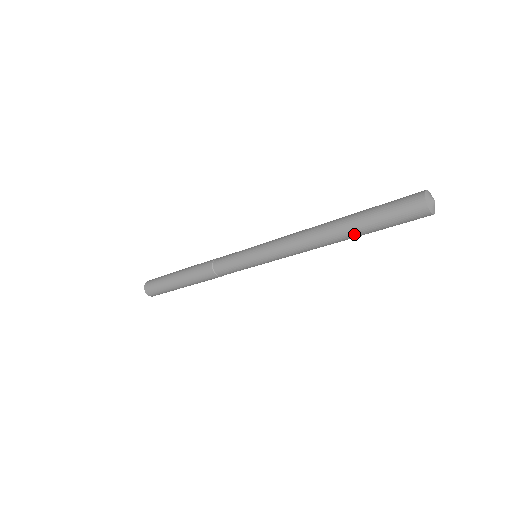
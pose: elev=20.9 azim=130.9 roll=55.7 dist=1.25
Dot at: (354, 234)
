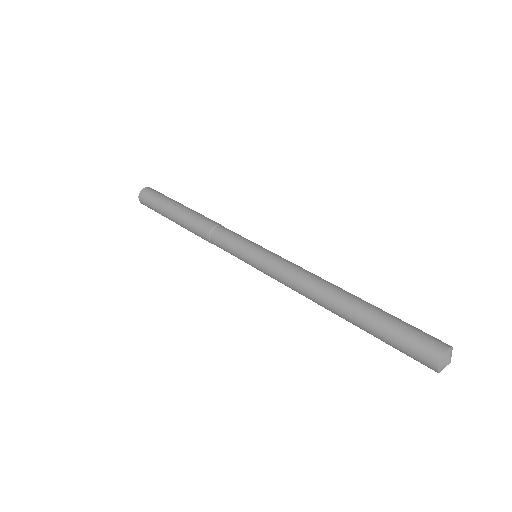
Dot at: occluded
